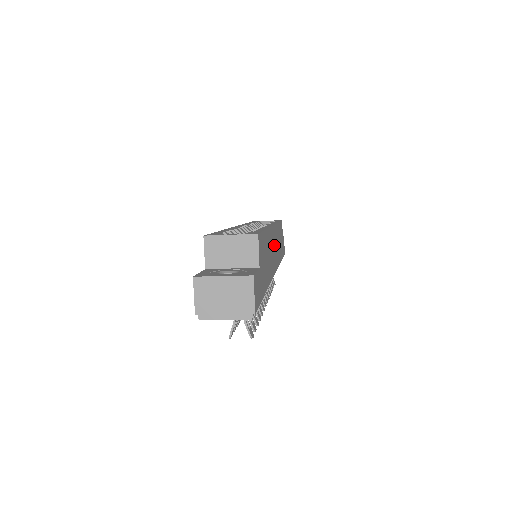
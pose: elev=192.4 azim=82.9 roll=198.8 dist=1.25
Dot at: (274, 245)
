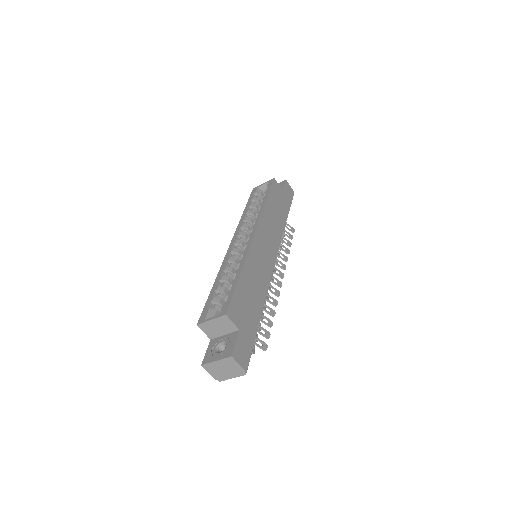
Dot at: (263, 246)
